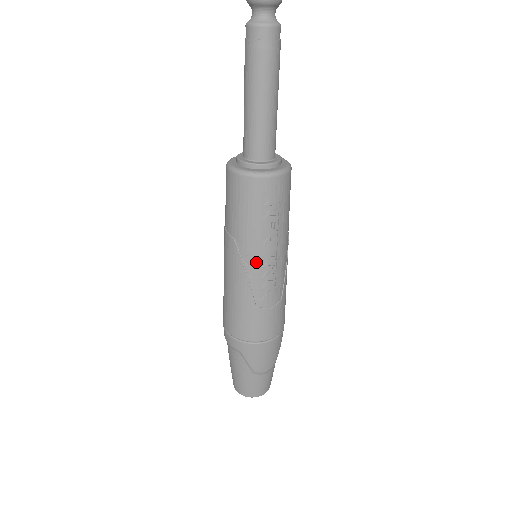
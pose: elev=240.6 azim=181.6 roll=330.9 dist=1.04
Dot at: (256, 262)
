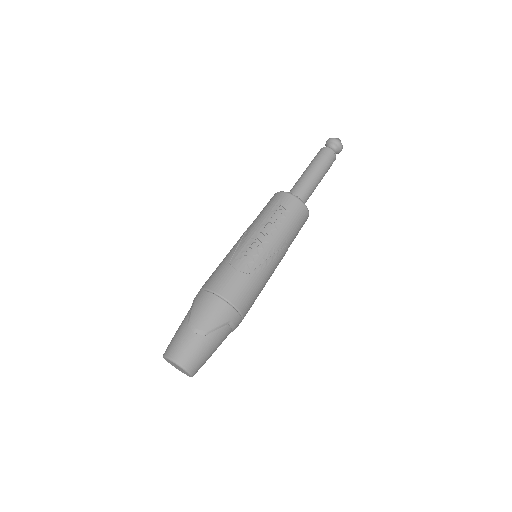
Dot at: (250, 235)
